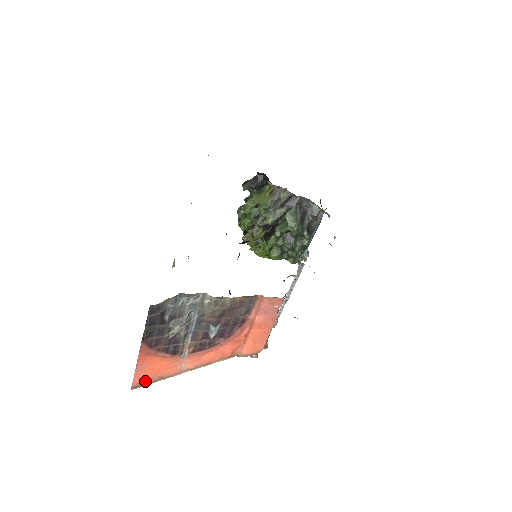
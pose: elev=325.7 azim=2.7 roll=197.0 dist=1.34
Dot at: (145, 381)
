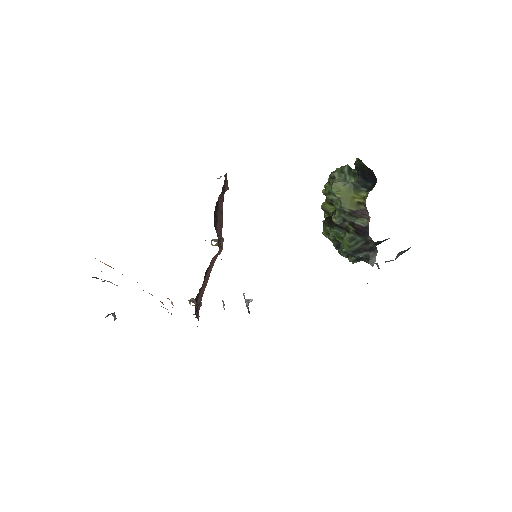
Dot at: occluded
